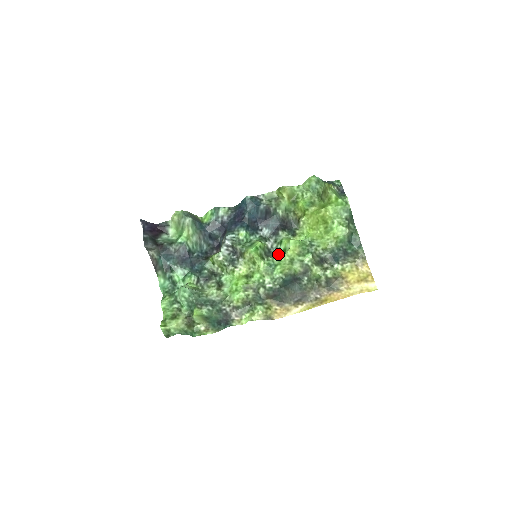
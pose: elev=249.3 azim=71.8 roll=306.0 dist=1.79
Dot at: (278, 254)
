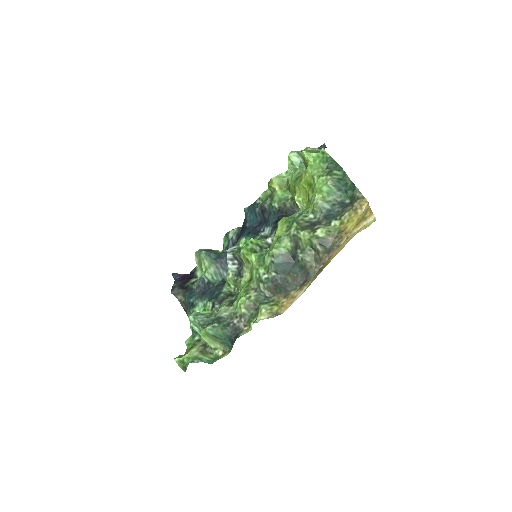
Dot at: occluded
